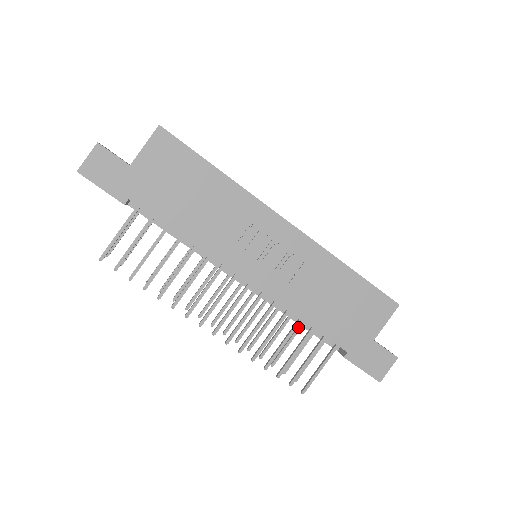
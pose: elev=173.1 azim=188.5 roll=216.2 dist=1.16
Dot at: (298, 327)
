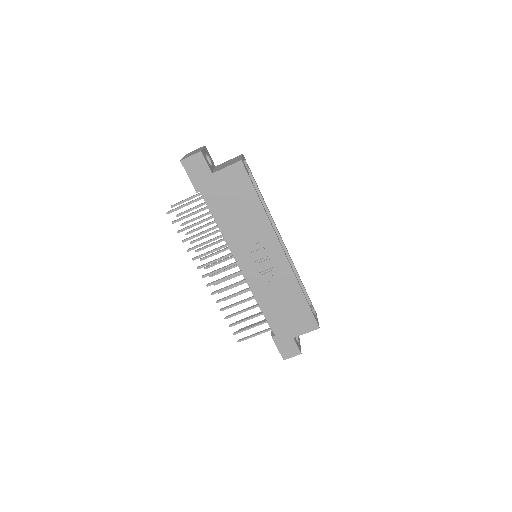
Dot at: occluded
